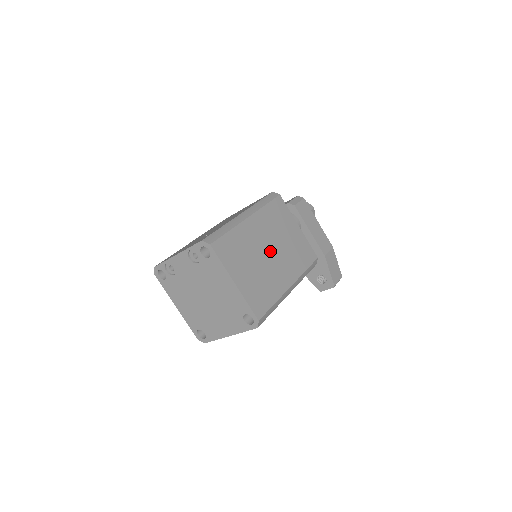
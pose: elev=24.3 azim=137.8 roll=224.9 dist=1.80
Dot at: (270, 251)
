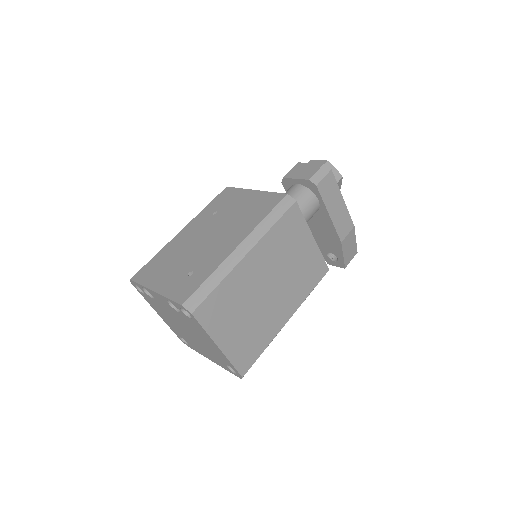
Dot at: (269, 288)
